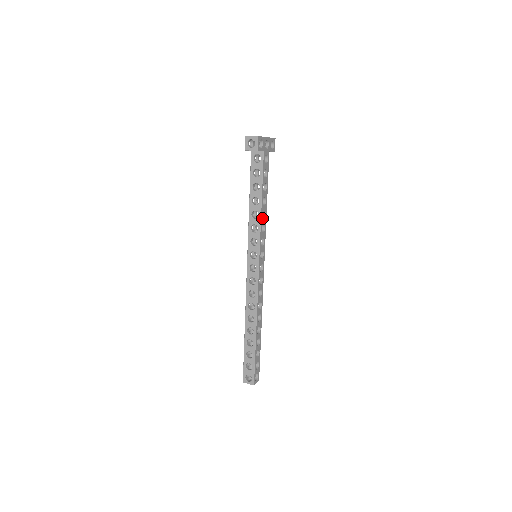
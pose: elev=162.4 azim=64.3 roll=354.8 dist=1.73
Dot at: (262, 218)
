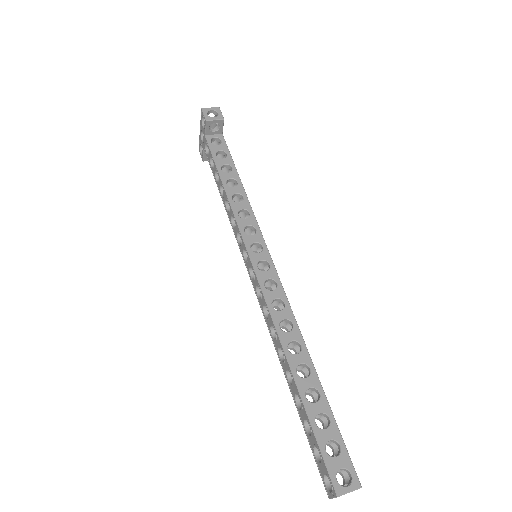
Dot at: (247, 203)
